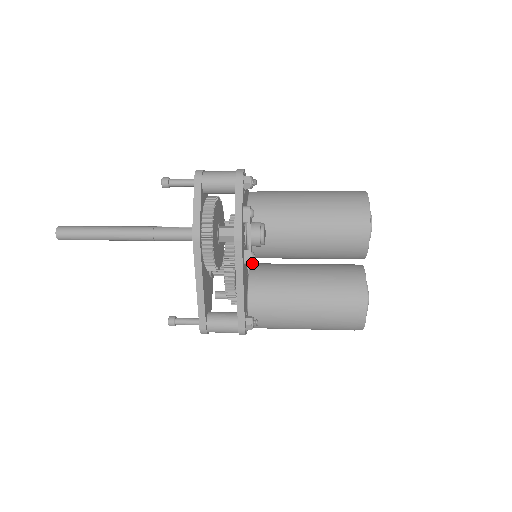
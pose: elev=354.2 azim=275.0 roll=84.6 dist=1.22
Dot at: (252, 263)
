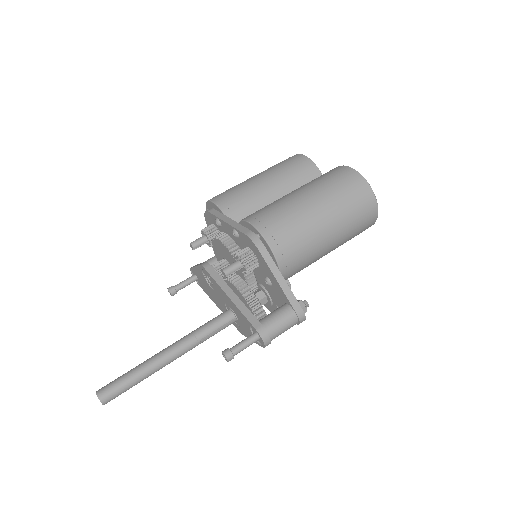
Dot at: (227, 218)
